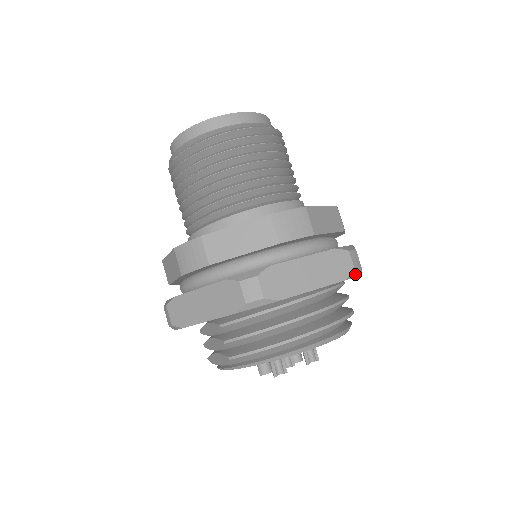
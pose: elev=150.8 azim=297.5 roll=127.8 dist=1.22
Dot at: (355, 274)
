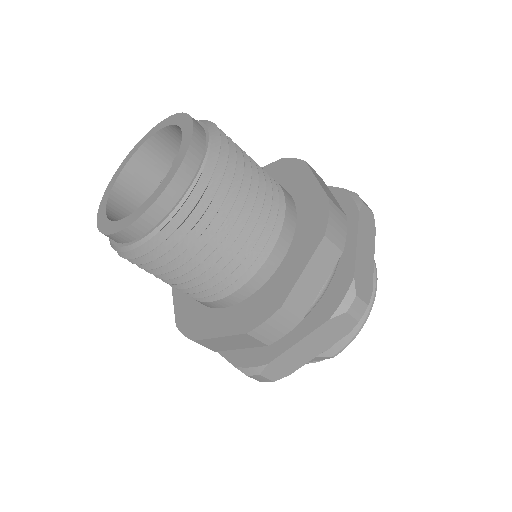
Dot at: occluded
